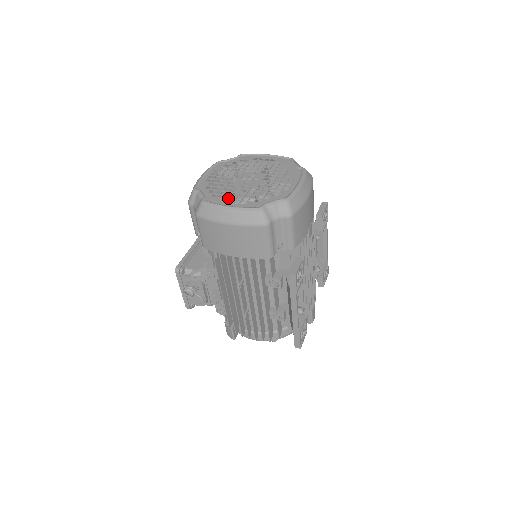
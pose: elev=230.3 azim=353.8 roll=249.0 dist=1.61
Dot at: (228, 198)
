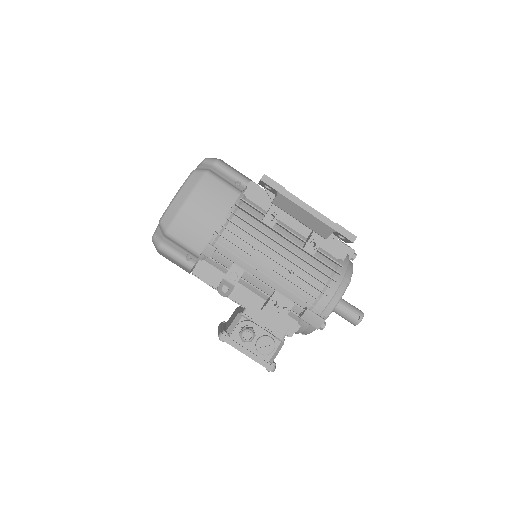
Dot at: occluded
